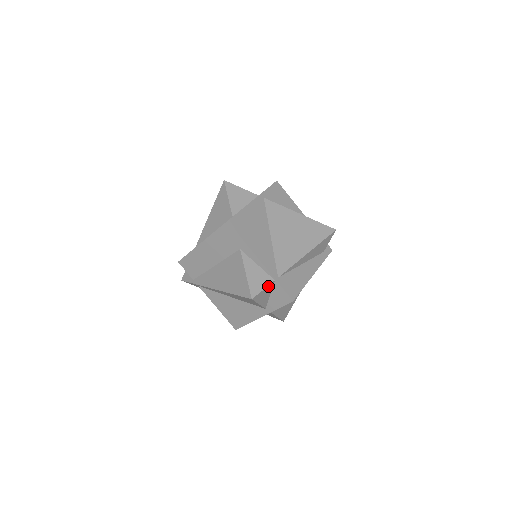
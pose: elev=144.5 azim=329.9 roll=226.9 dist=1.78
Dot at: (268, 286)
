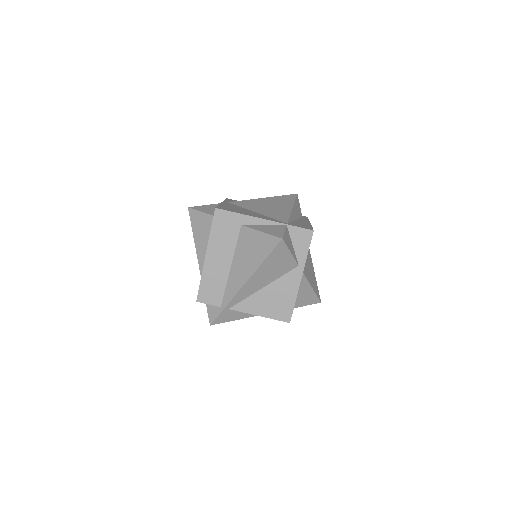
Dot at: (286, 231)
